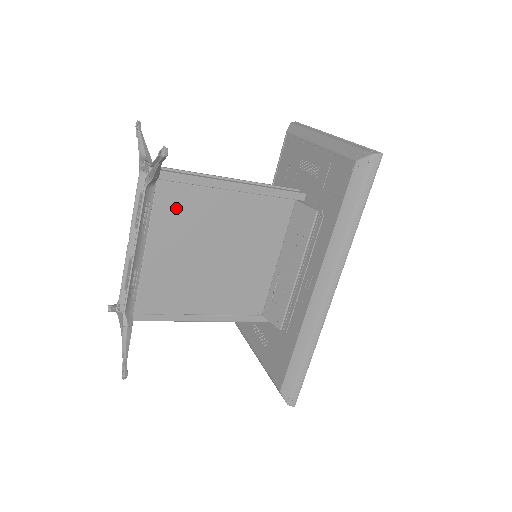
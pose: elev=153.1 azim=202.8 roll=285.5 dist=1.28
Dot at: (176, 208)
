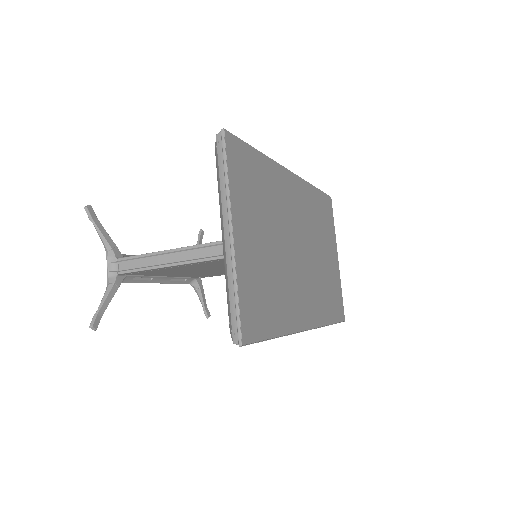
Dot at: (155, 273)
